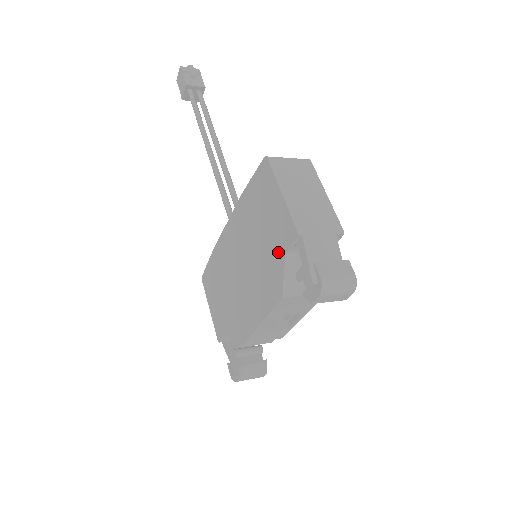
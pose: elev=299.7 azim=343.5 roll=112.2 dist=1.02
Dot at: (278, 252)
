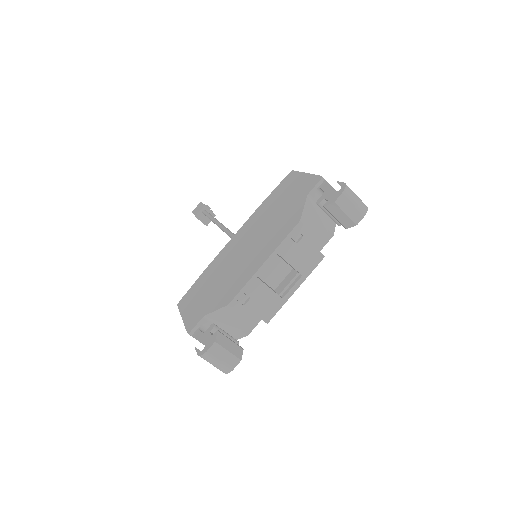
Dot at: (298, 201)
